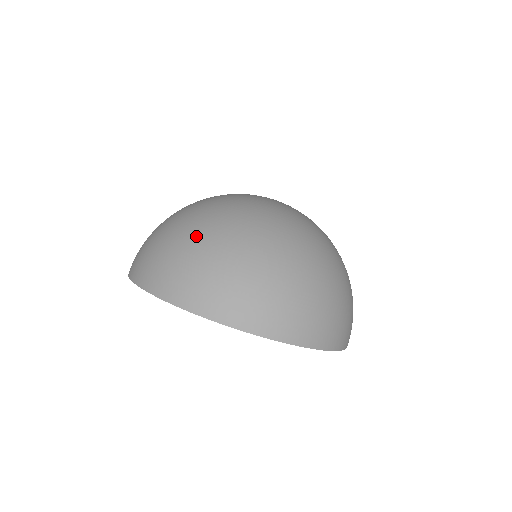
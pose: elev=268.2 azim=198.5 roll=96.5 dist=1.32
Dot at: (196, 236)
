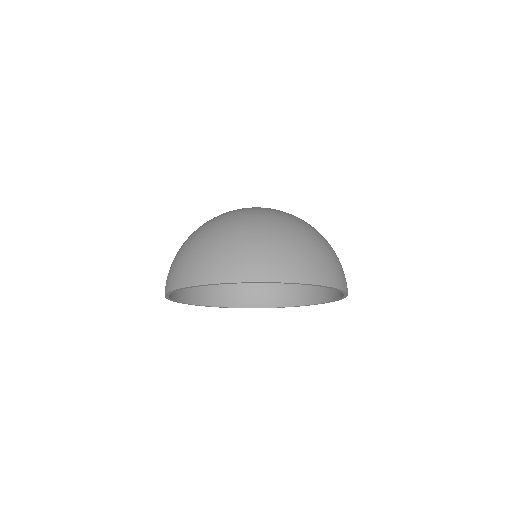
Dot at: (225, 234)
